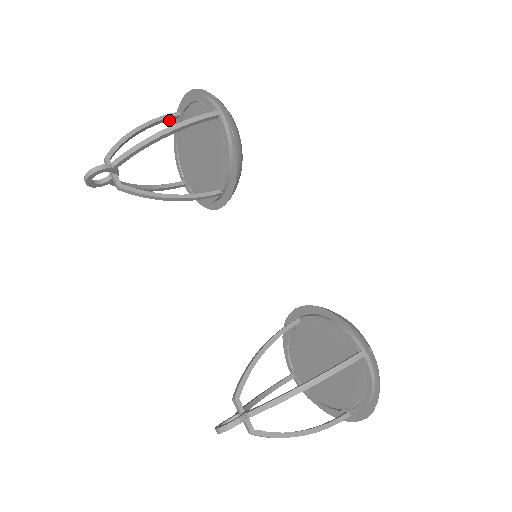
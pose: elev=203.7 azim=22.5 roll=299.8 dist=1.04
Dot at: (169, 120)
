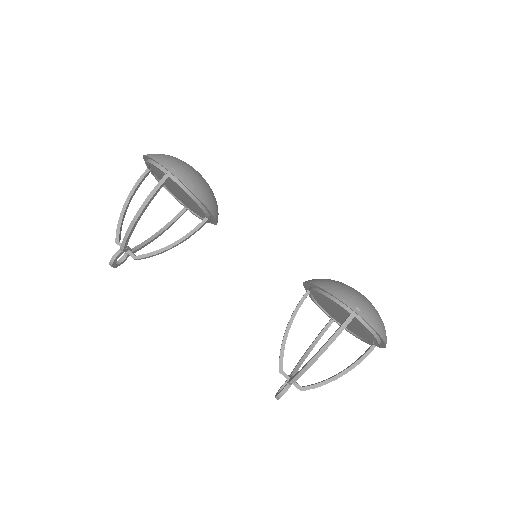
Dot at: (144, 179)
